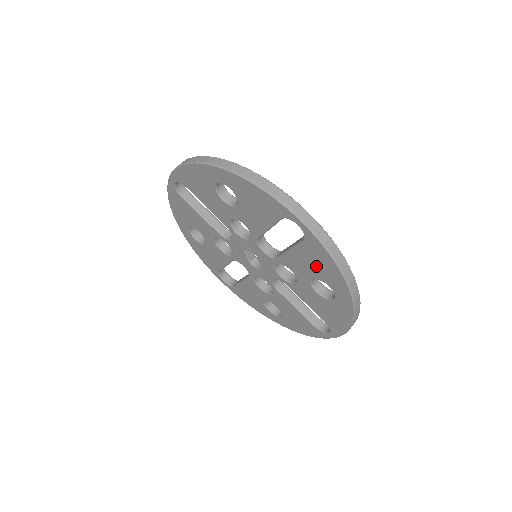
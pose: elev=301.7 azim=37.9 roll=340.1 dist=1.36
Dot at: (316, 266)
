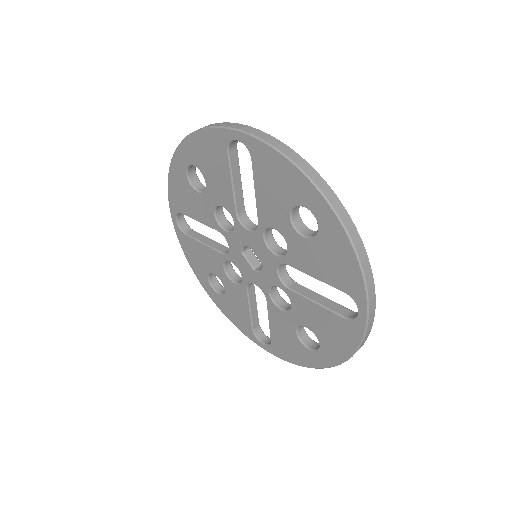
Dot at: (277, 186)
